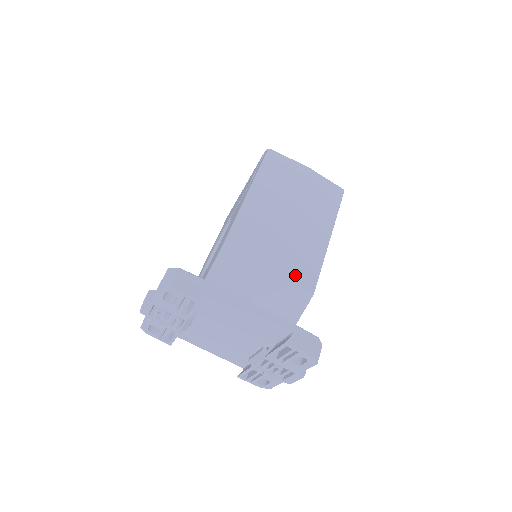
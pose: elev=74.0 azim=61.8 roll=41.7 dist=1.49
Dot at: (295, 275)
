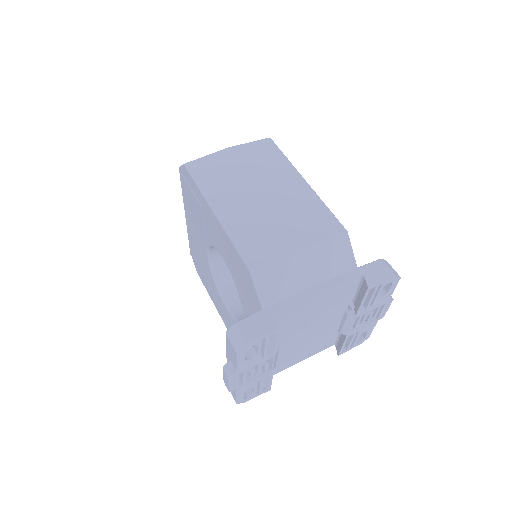
Dot at: (320, 232)
